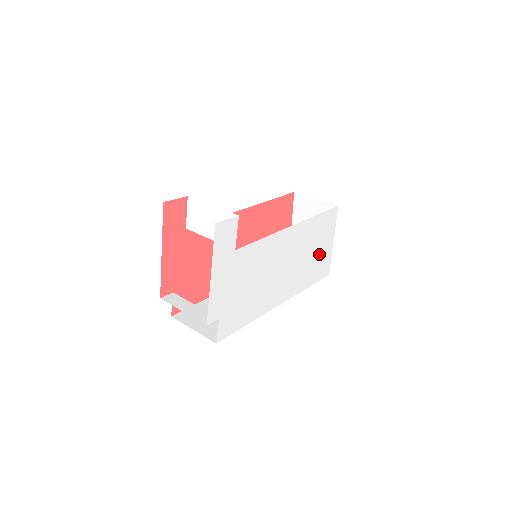
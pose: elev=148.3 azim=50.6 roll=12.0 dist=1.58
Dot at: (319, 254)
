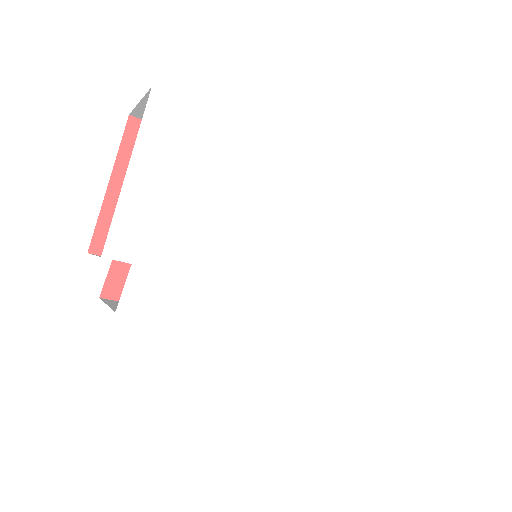
Dot at: (371, 300)
